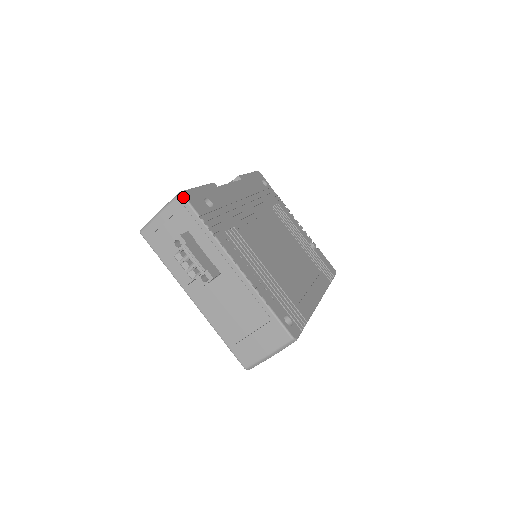
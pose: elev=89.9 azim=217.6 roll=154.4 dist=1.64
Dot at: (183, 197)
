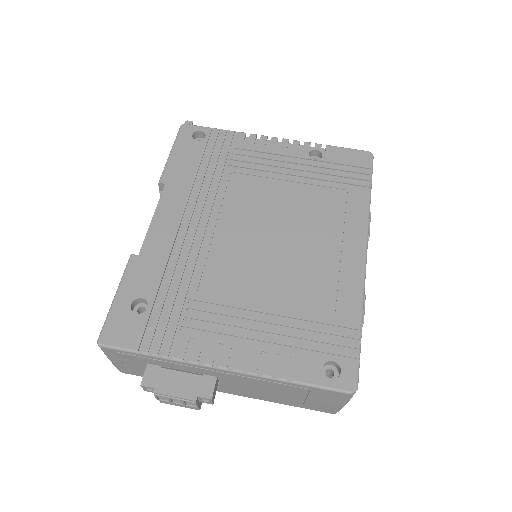
Dot at: (104, 347)
